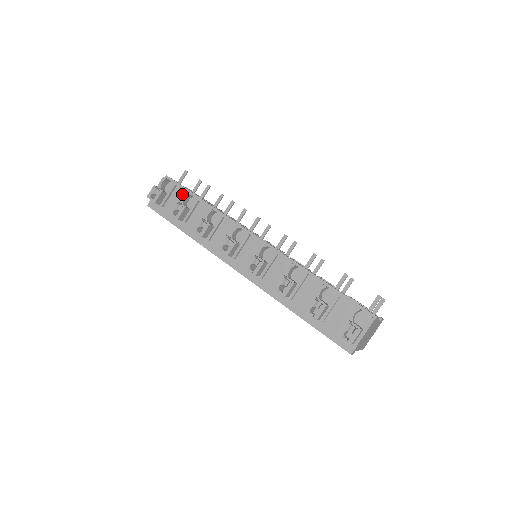
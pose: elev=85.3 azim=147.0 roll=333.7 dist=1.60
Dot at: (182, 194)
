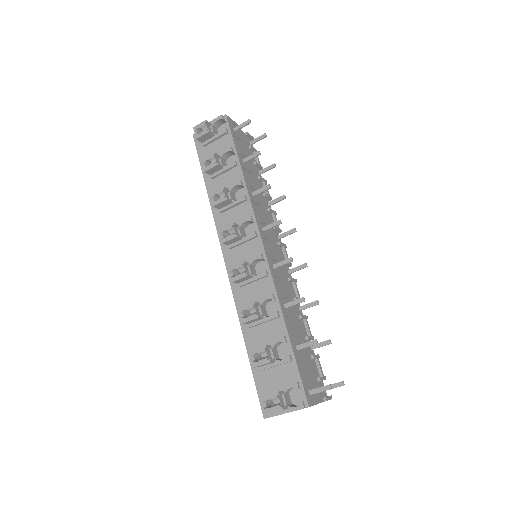
Dot at: (227, 146)
